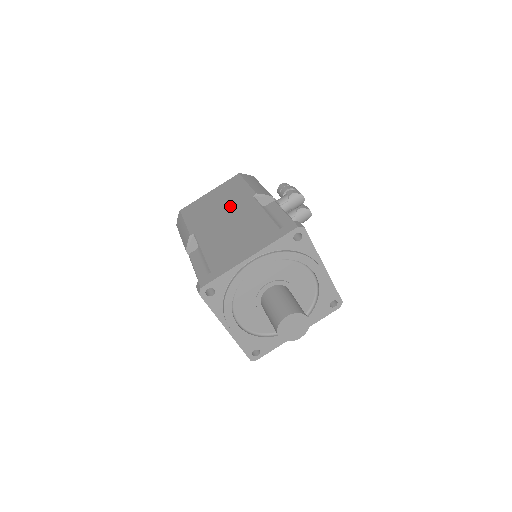
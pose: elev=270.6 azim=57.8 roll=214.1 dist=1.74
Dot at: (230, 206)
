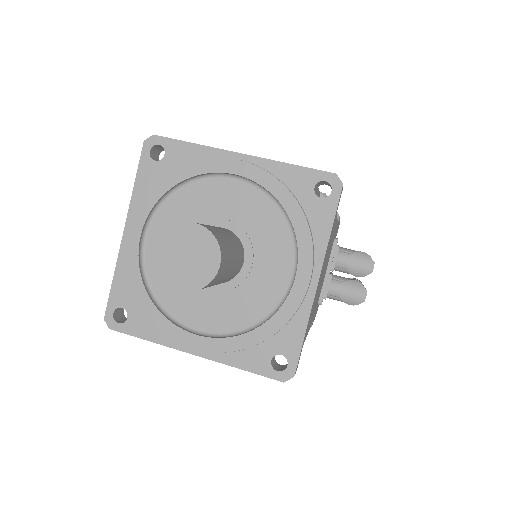
Dot at: occluded
